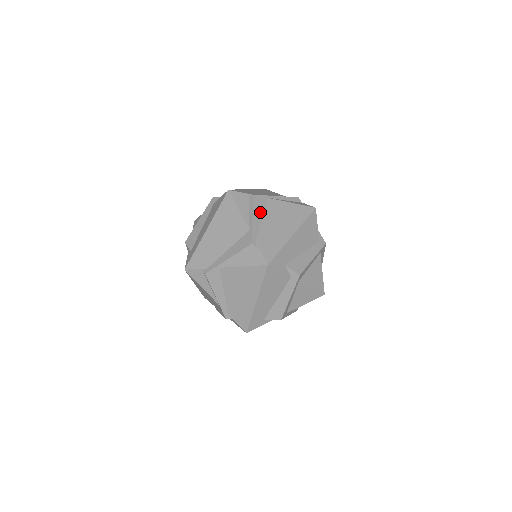
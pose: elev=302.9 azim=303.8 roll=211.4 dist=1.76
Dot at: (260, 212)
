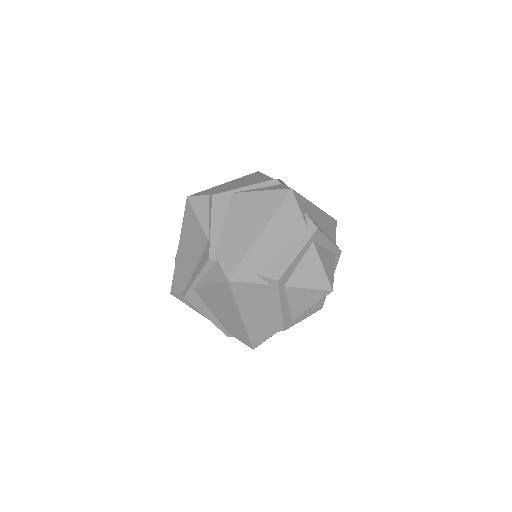
Dot at: occluded
